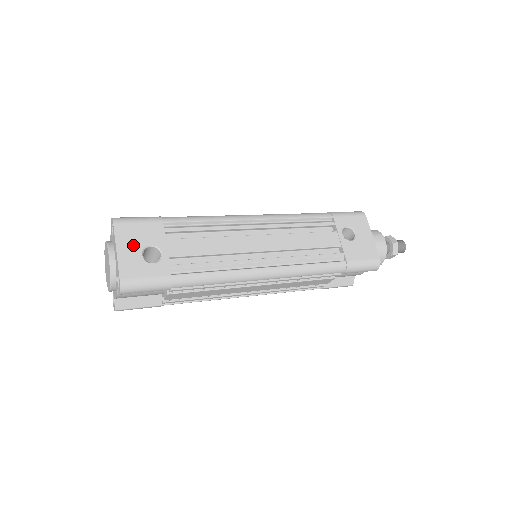
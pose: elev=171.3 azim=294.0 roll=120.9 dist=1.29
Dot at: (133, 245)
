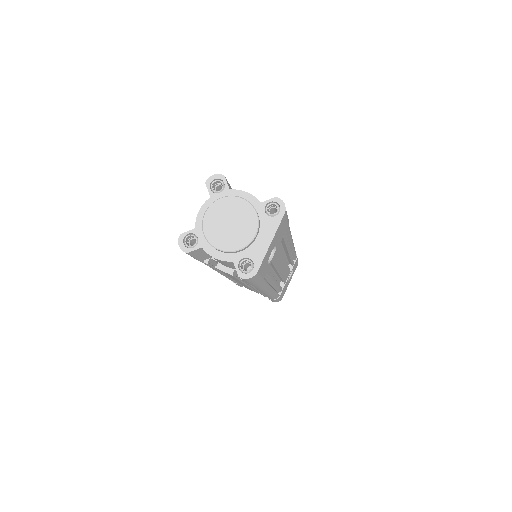
Dot at: (275, 241)
